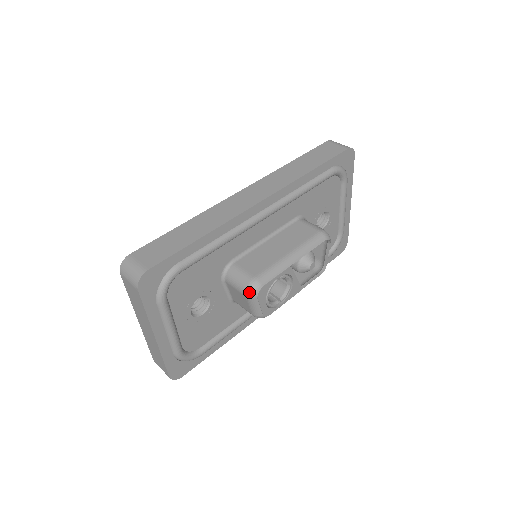
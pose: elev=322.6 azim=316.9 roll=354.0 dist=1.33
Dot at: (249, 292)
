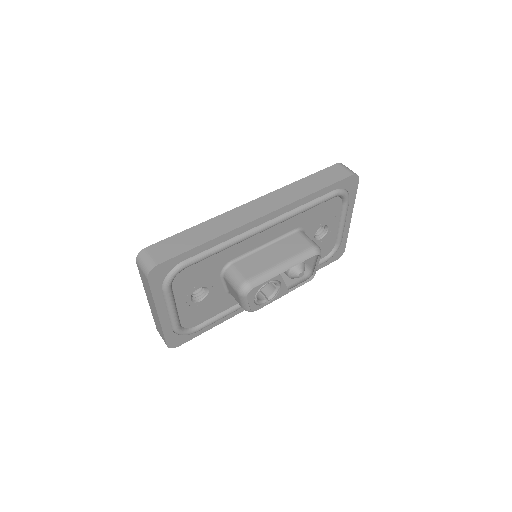
Dot at: (240, 291)
